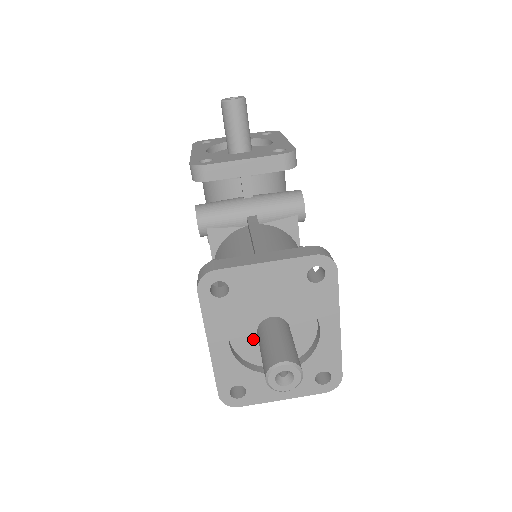
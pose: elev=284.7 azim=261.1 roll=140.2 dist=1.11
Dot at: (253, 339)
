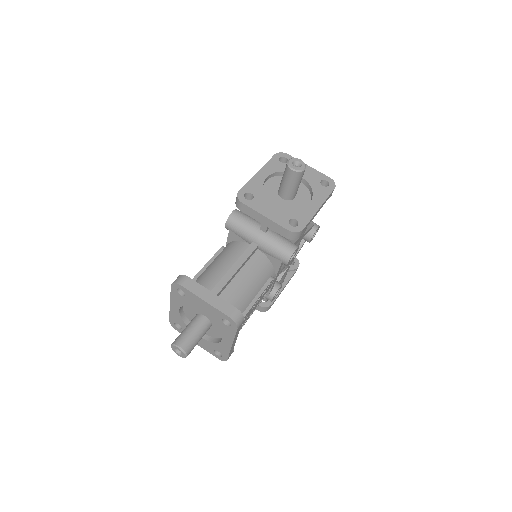
Dot at: (194, 315)
